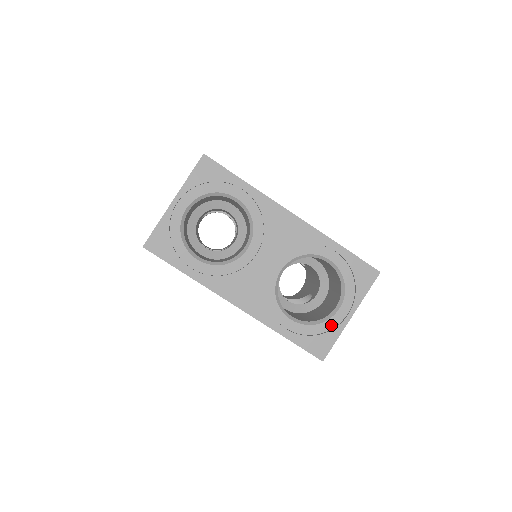
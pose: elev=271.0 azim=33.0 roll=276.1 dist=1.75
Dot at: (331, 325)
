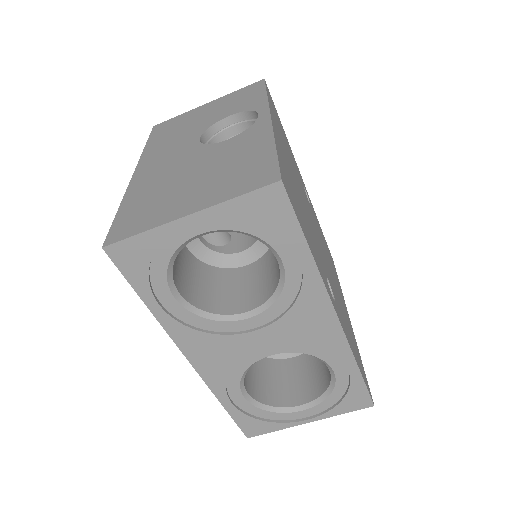
Dot at: (282, 417)
